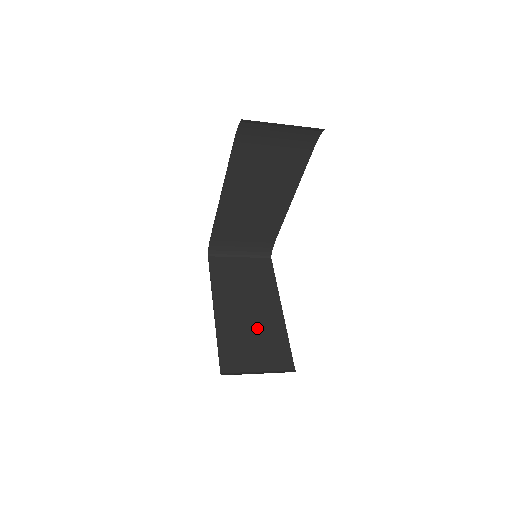
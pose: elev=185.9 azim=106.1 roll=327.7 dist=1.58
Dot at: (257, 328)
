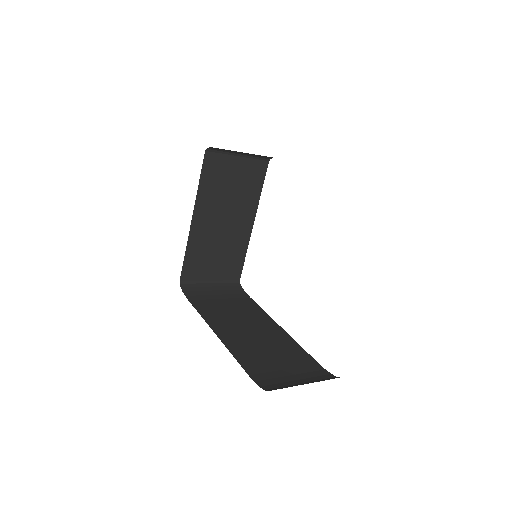
Dot at: (224, 241)
